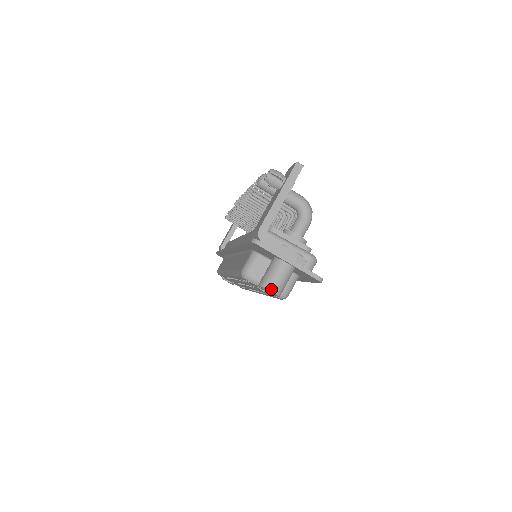
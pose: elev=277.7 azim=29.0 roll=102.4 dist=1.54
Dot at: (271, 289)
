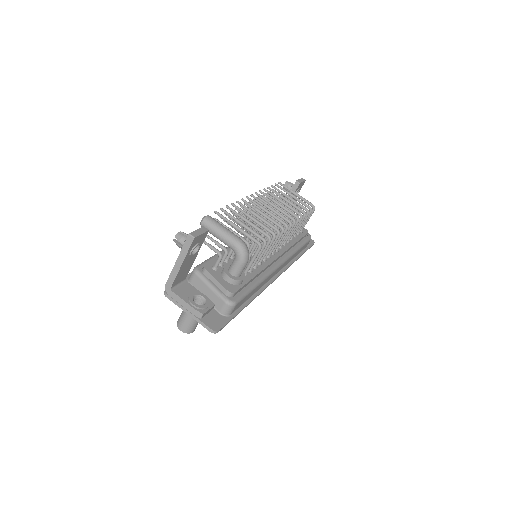
Dot at: (180, 329)
